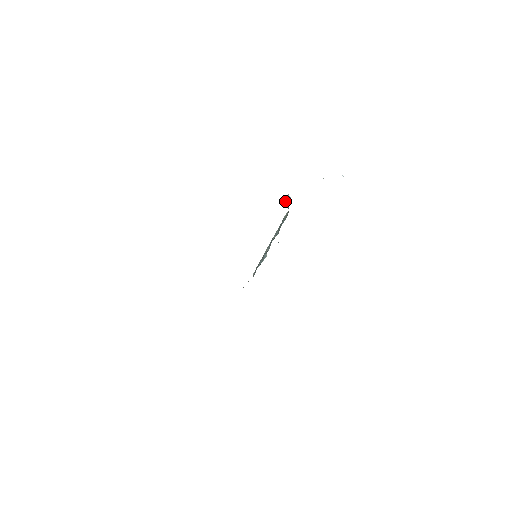
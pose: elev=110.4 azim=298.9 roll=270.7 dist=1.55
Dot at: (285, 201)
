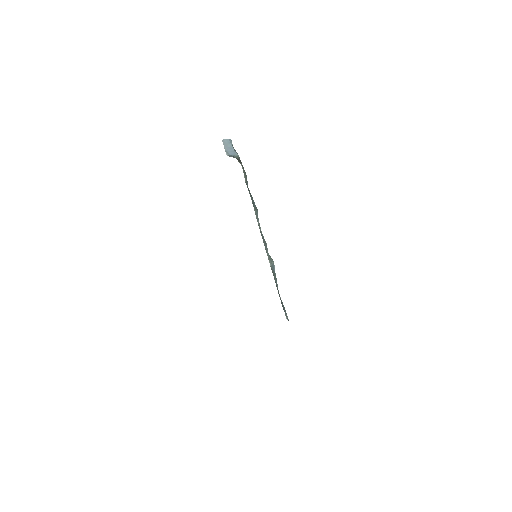
Dot at: (227, 154)
